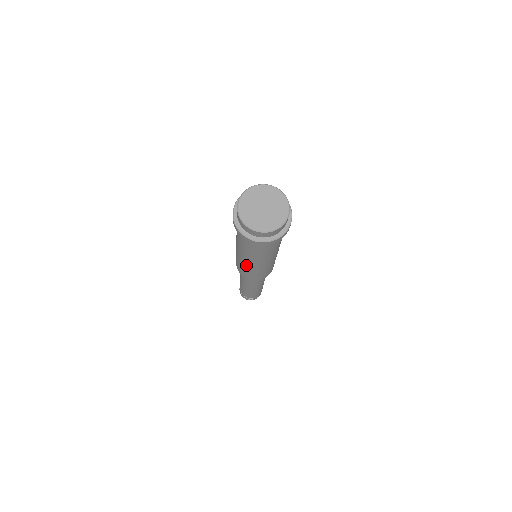
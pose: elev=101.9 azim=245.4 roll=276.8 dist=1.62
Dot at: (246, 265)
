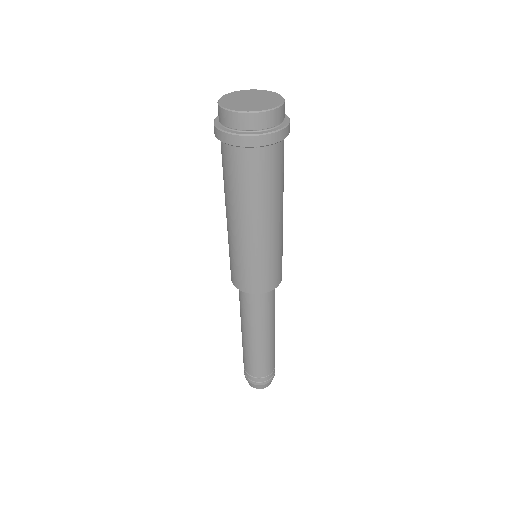
Dot at: (252, 246)
